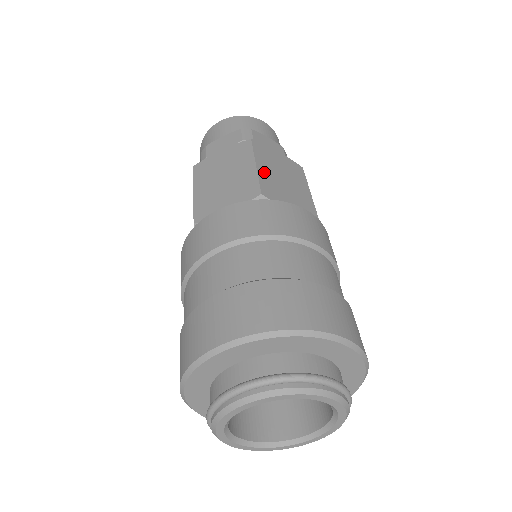
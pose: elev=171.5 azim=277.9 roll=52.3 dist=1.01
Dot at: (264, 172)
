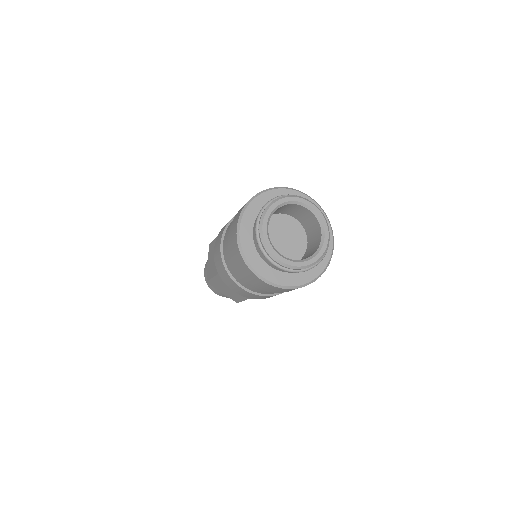
Dot at: occluded
